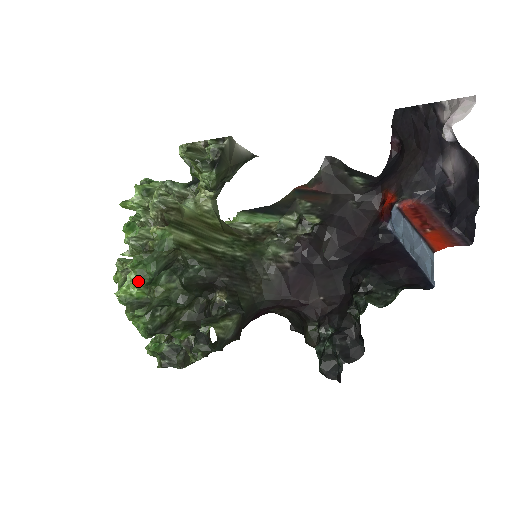
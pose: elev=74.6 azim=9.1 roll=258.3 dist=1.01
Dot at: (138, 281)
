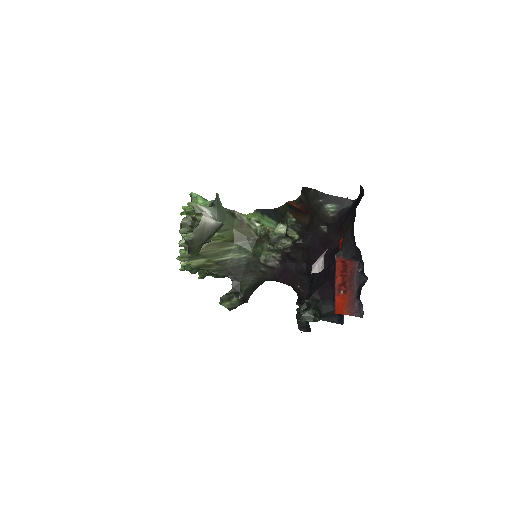
Dot at: occluded
